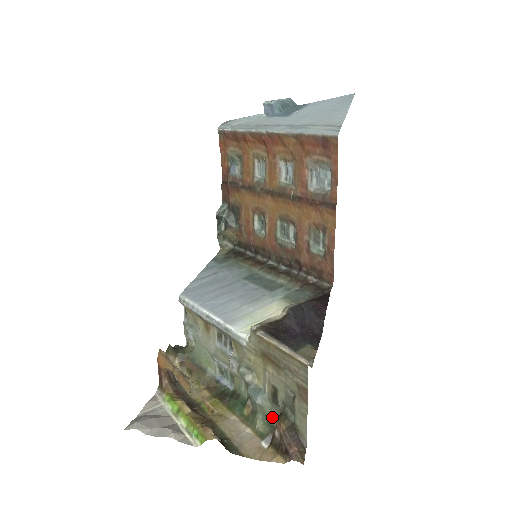
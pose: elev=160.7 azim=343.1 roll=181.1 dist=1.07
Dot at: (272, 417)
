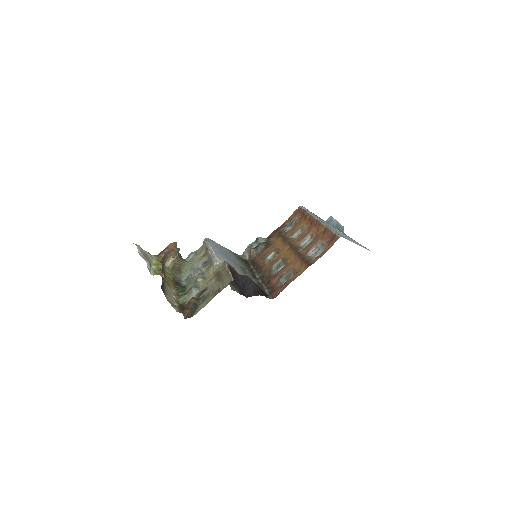
Dot at: occluded
